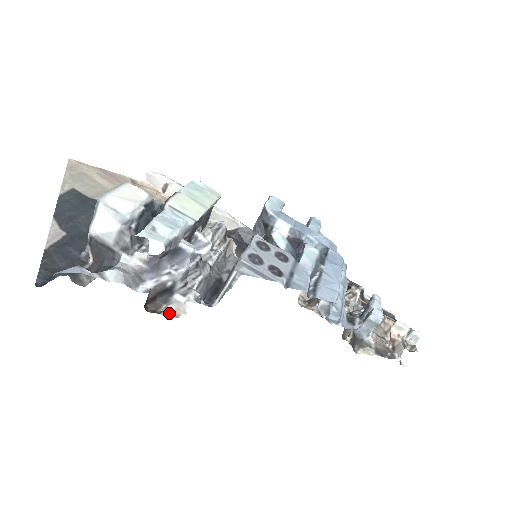
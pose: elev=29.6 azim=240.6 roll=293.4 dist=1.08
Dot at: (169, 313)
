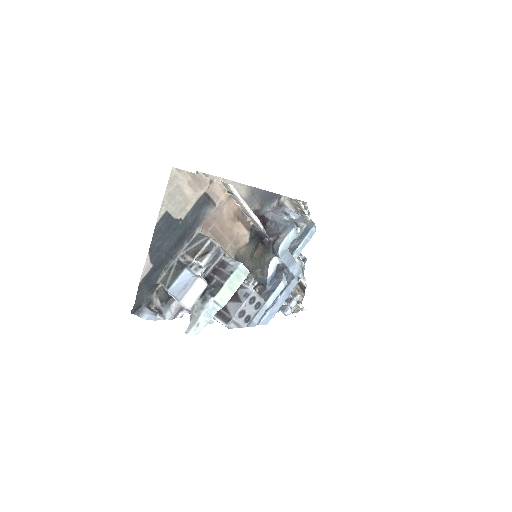
Dot at: occluded
